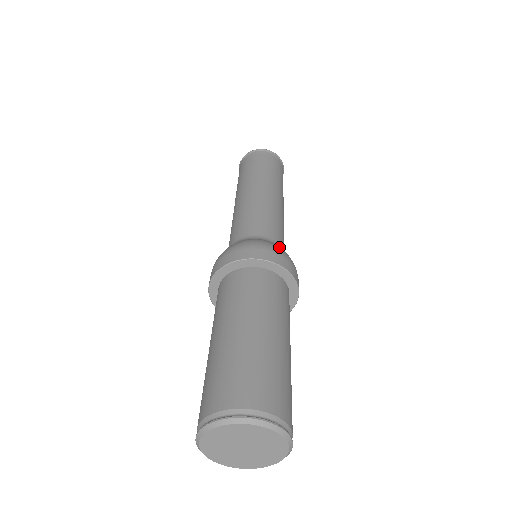
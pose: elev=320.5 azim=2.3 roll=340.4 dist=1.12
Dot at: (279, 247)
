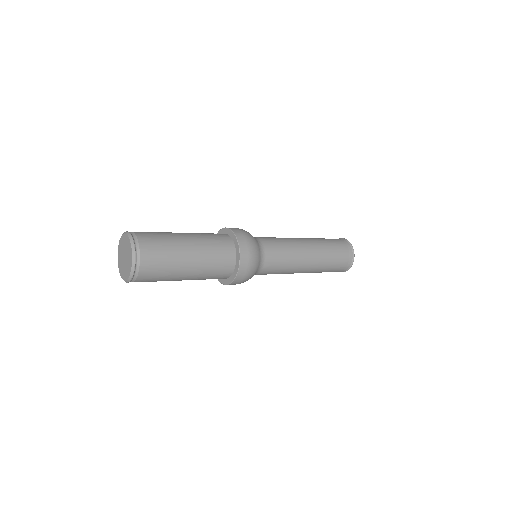
Dot at: (254, 241)
